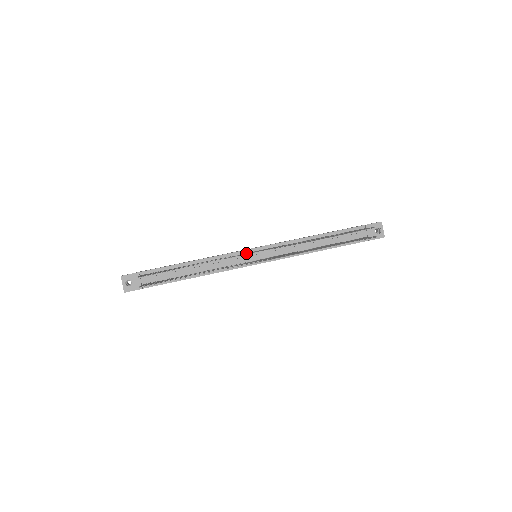
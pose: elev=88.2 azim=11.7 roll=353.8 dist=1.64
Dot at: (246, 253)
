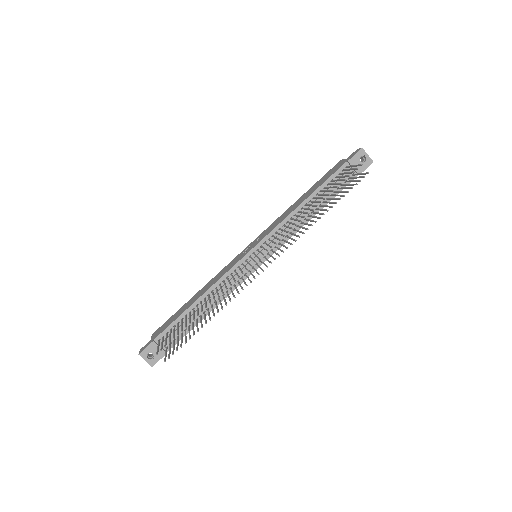
Dot at: (245, 261)
